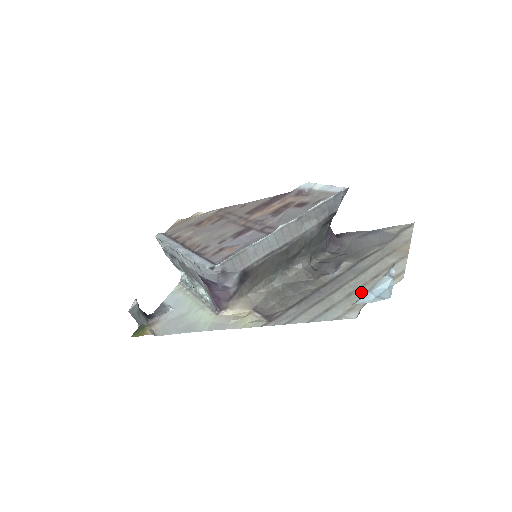
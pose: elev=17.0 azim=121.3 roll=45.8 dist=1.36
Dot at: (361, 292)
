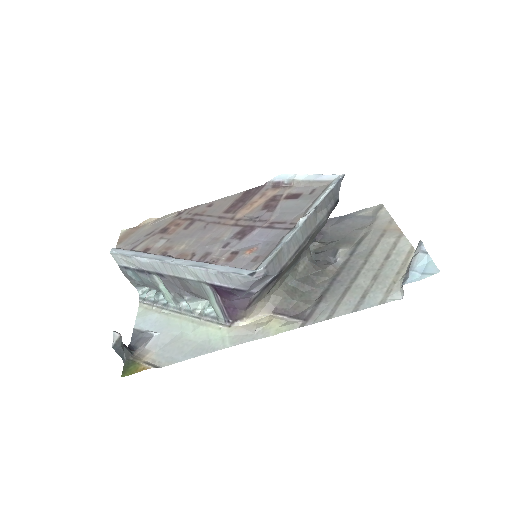
Dot at: (386, 273)
